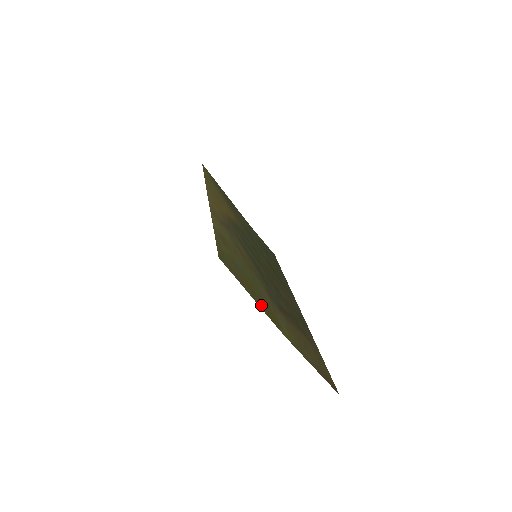
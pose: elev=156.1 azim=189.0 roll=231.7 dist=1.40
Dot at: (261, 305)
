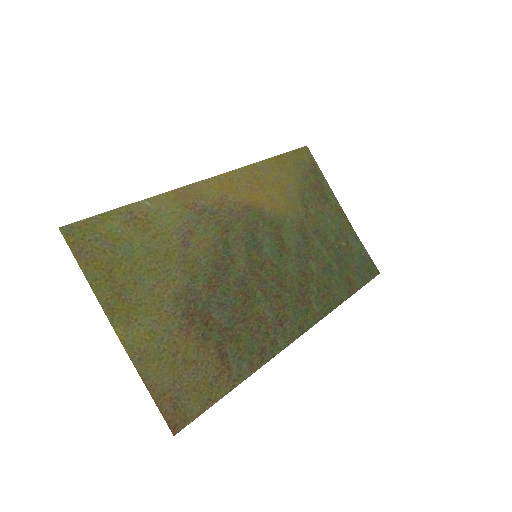
Dot at: (105, 292)
